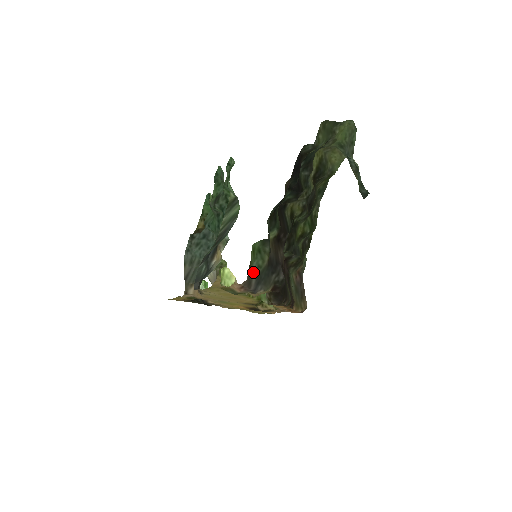
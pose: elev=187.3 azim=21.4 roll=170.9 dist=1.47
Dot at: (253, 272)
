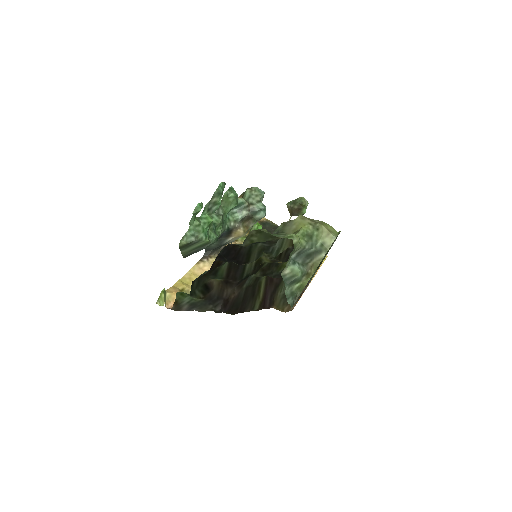
Dot at: (185, 302)
